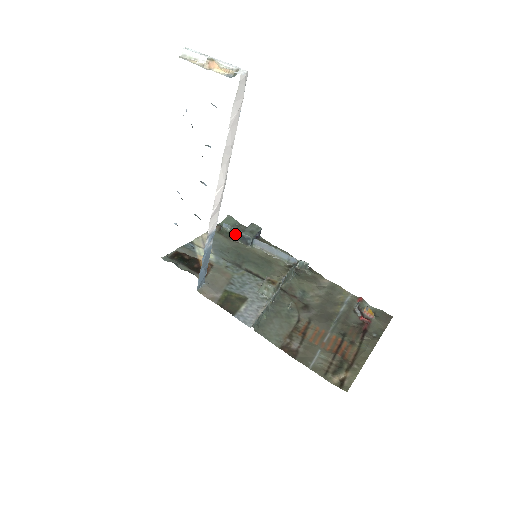
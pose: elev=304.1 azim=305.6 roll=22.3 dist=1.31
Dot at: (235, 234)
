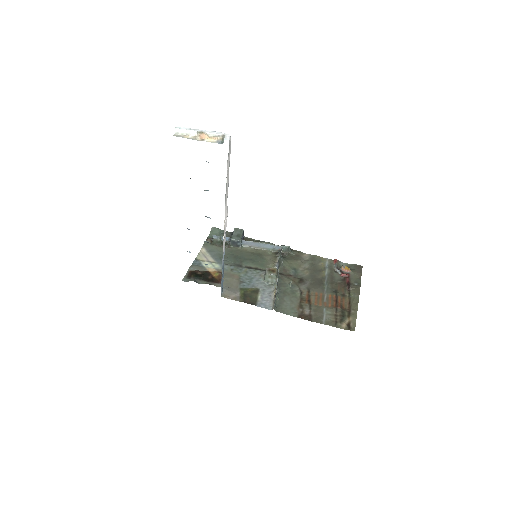
Dot at: occluded
